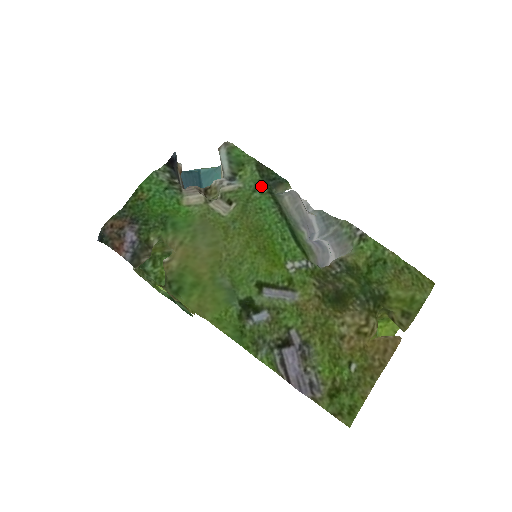
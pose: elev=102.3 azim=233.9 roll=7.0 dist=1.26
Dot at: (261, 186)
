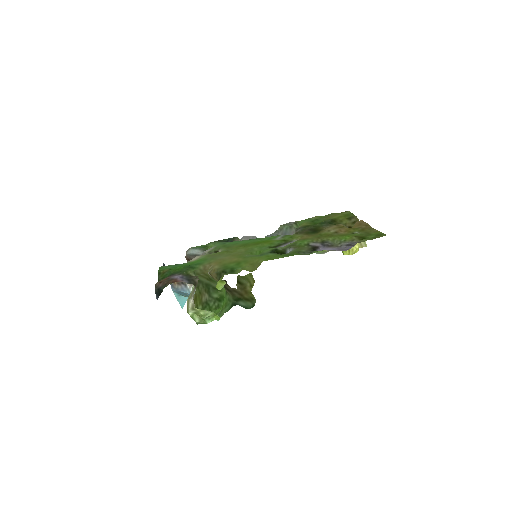
Dot at: (225, 242)
